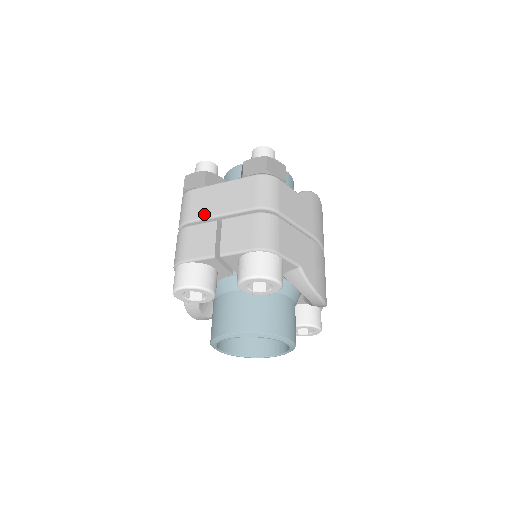
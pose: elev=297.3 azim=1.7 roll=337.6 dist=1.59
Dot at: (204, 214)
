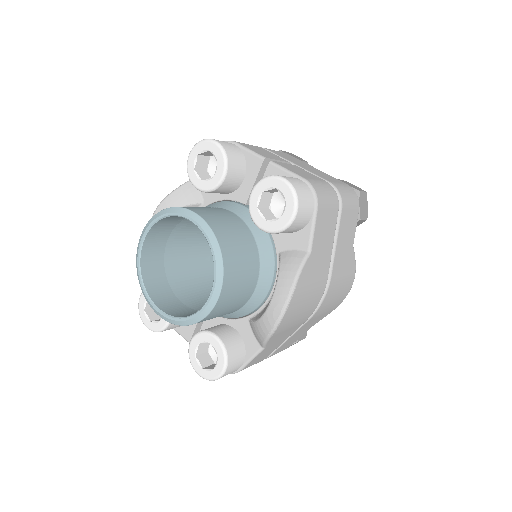
Dot at: (283, 156)
